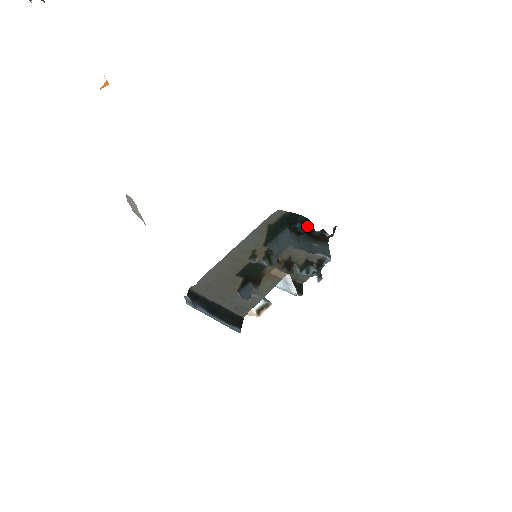
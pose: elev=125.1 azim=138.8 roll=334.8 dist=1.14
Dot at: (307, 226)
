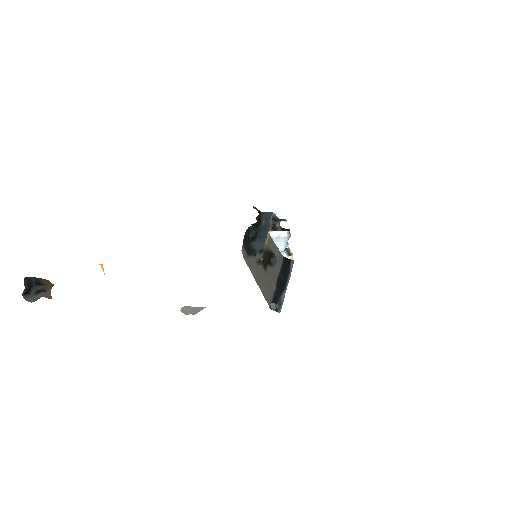
Dot at: (252, 229)
